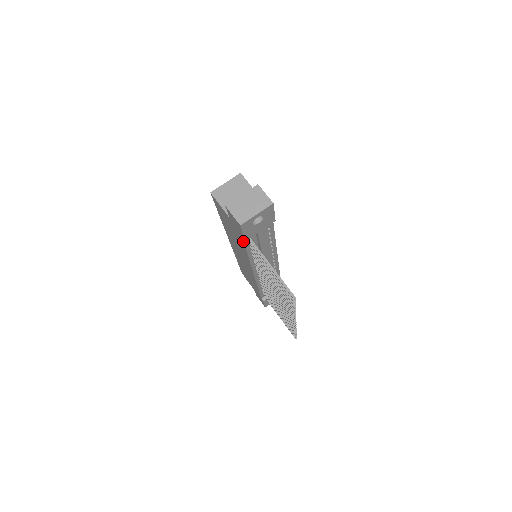
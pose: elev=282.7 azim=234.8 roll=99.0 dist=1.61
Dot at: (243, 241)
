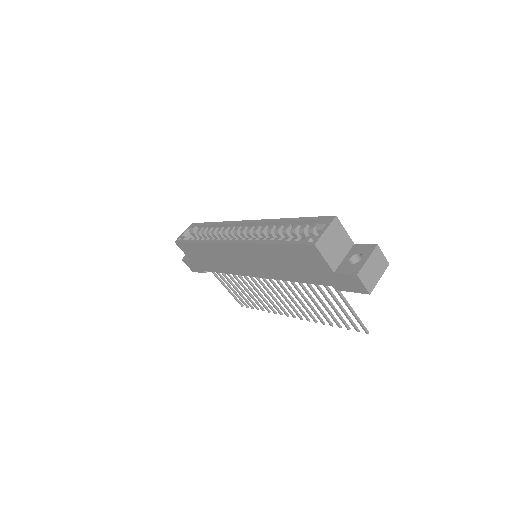
Dot at: (326, 285)
